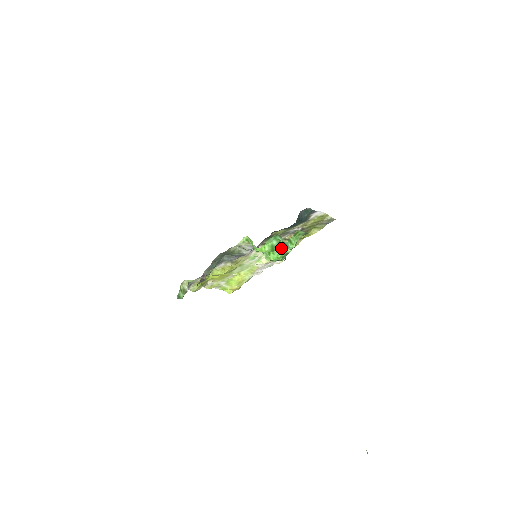
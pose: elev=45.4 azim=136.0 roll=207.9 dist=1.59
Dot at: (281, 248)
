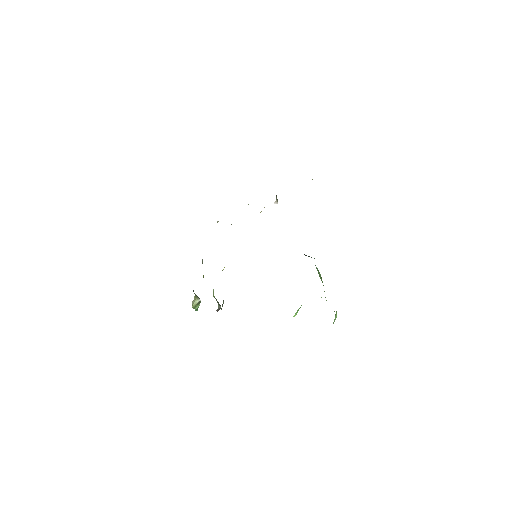
Dot at: occluded
